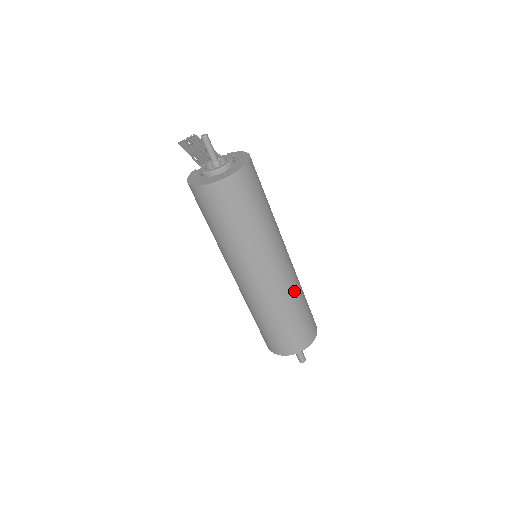
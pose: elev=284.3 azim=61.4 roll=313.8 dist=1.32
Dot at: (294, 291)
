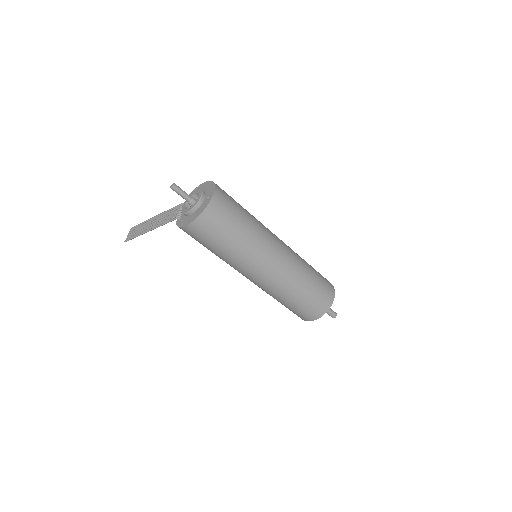
Dot at: (299, 257)
